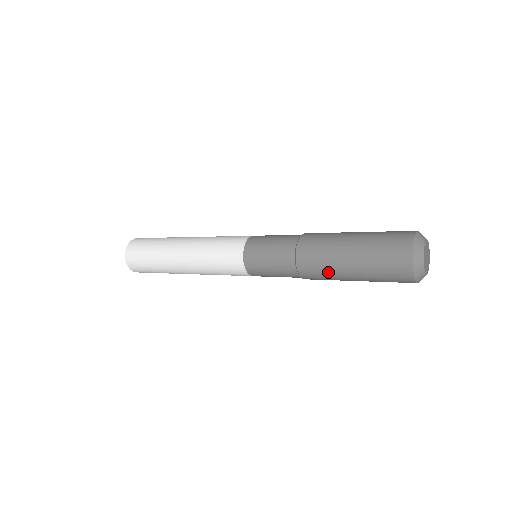
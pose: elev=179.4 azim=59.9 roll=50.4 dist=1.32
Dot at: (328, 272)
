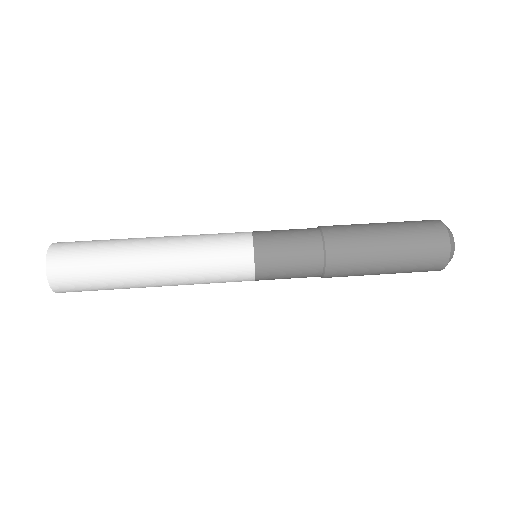
Dot at: occluded
